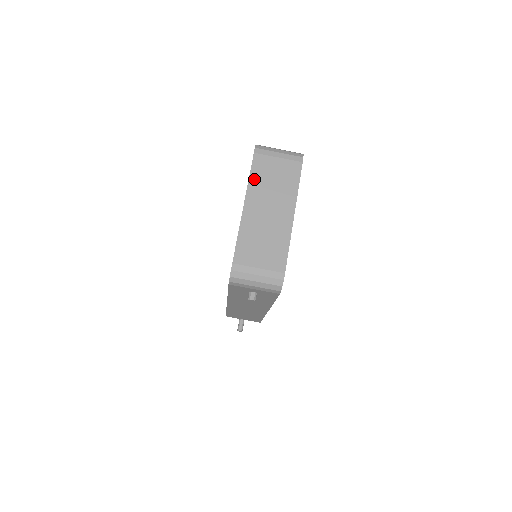
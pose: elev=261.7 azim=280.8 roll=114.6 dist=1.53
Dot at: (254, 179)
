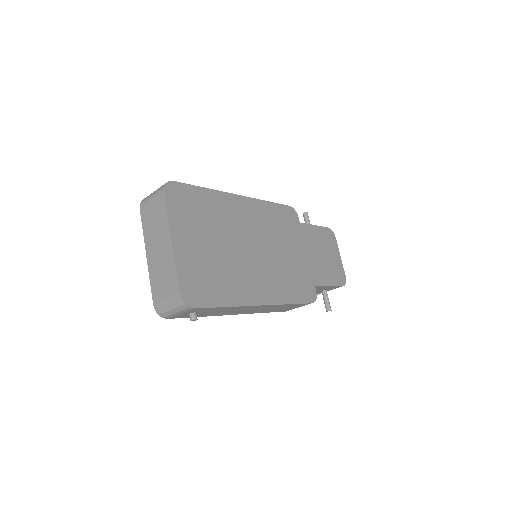
Dot at: (145, 230)
